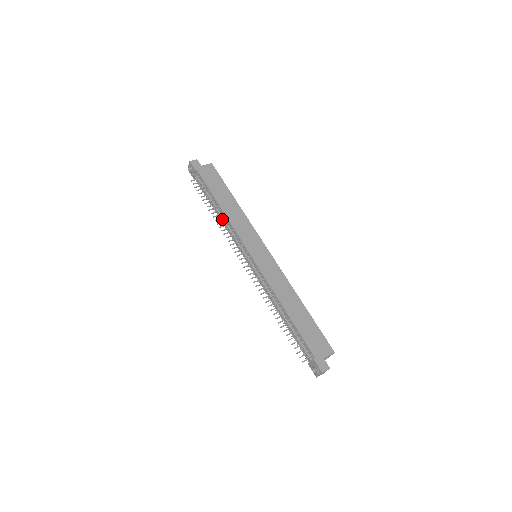
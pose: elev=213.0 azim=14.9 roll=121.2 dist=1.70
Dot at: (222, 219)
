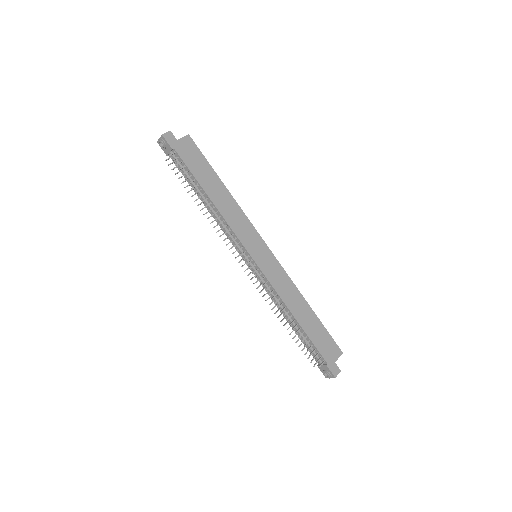
Dot at: occluded
